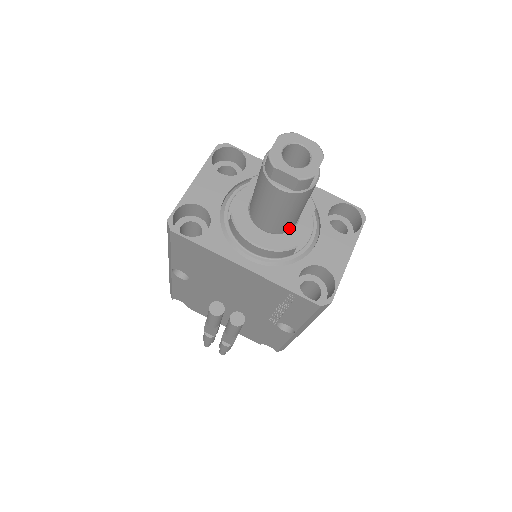
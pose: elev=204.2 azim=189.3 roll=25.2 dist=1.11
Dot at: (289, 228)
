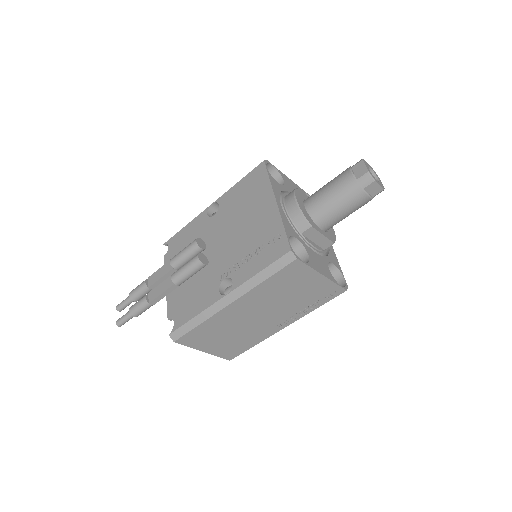
Dot at: (317, 221)
